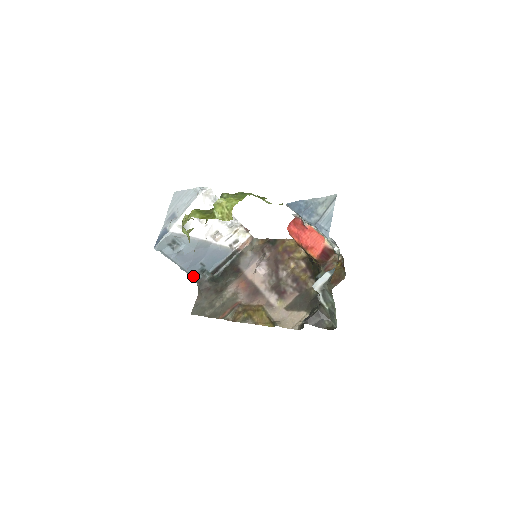
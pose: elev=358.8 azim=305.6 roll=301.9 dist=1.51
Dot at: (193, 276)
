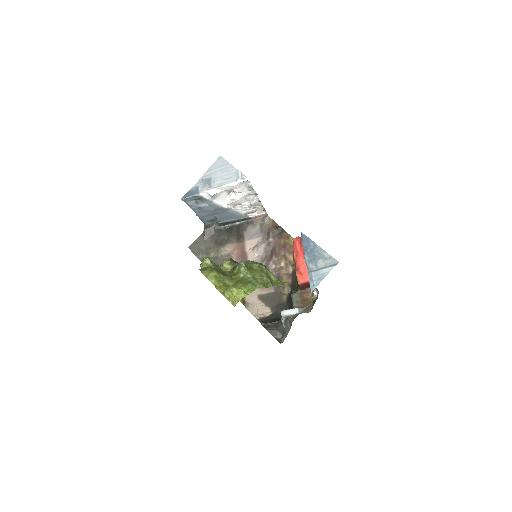
Dot at: (204, 221)
